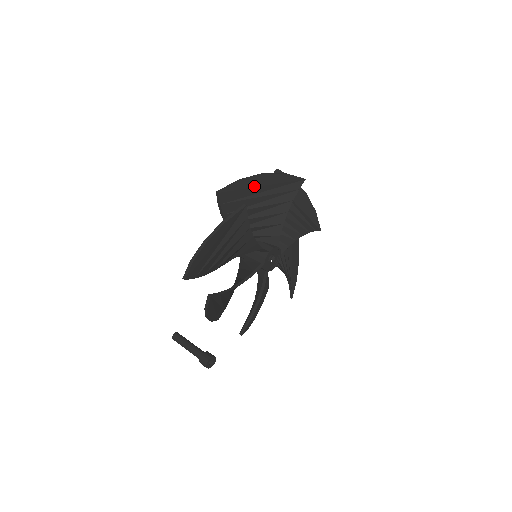
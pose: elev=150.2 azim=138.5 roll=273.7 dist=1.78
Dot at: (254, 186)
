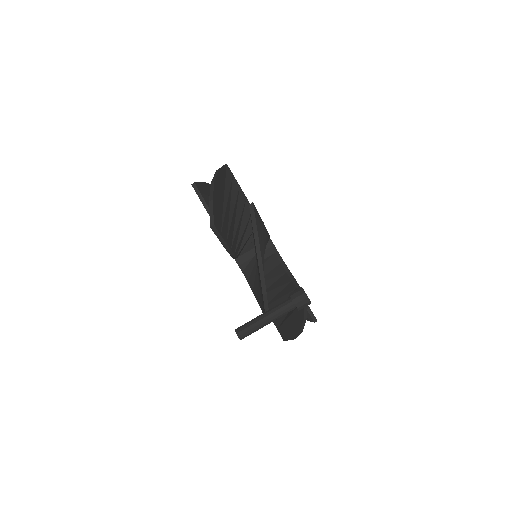
Dot at: occluded
